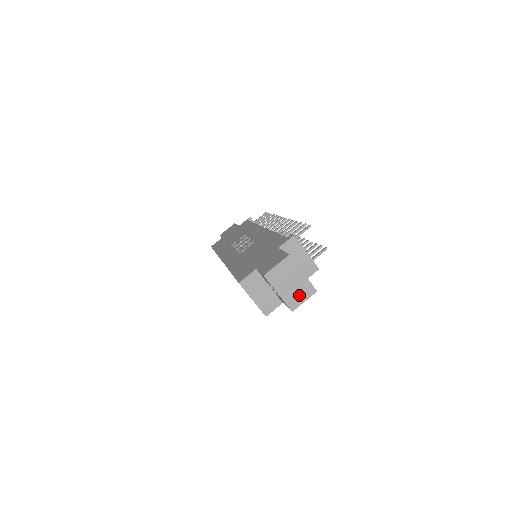
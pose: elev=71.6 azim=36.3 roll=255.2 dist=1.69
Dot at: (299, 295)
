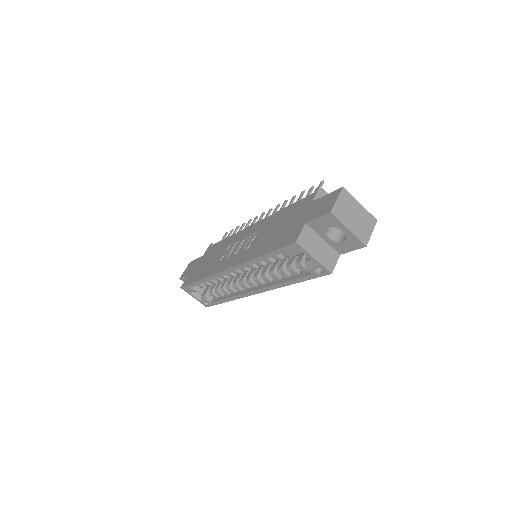
Dot at: (365, 227)
